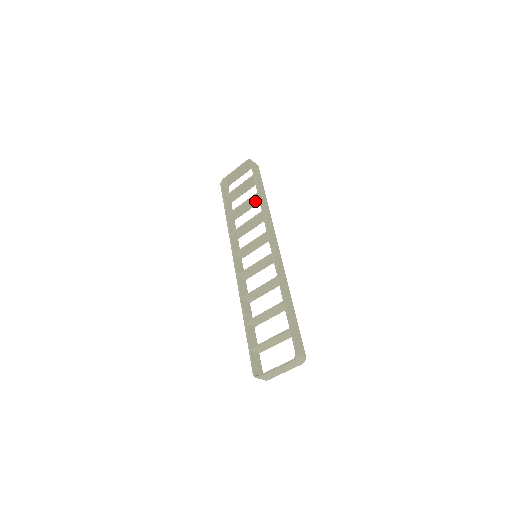
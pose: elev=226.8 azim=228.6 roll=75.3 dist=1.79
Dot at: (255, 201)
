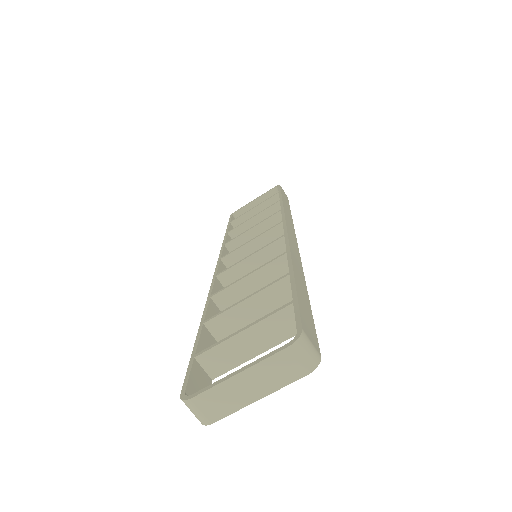
Dot at: occluded
